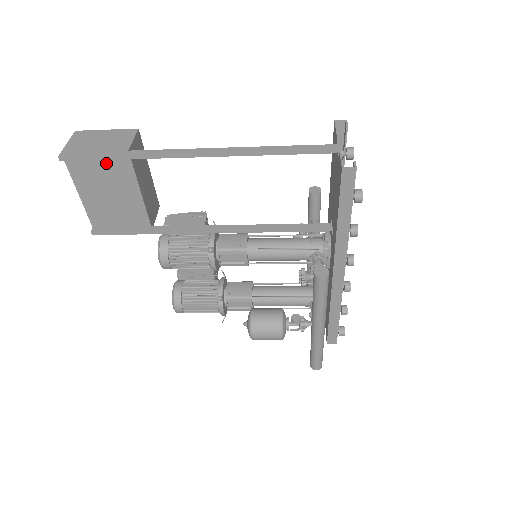
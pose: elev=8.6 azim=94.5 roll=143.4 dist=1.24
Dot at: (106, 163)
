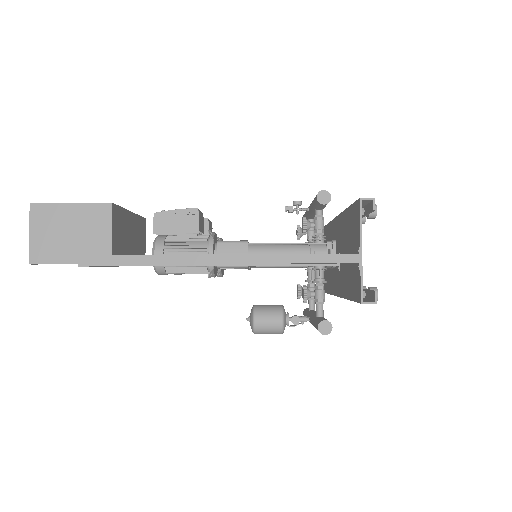
Dot at: occluded
